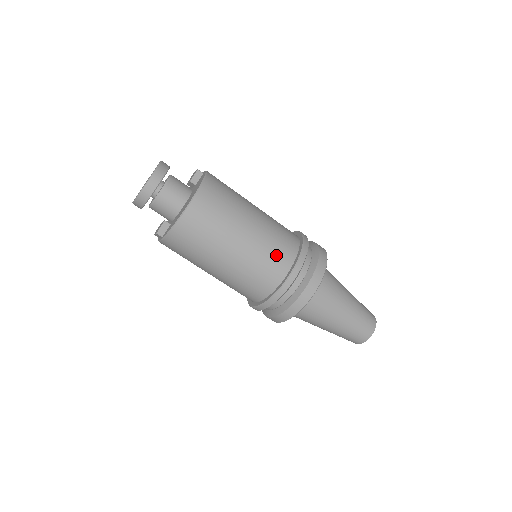
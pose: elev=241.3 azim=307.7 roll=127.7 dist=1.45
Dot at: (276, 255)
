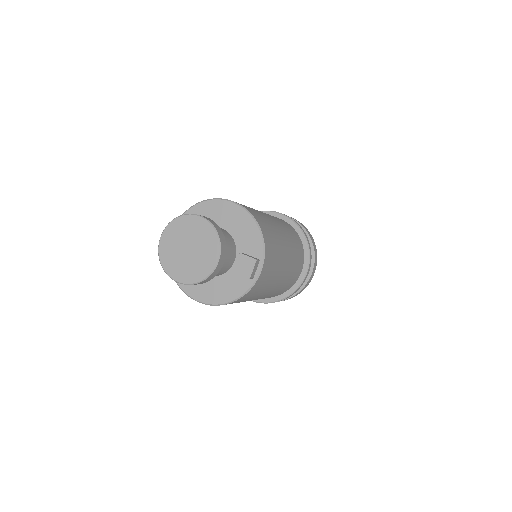
Dot at: occluded
